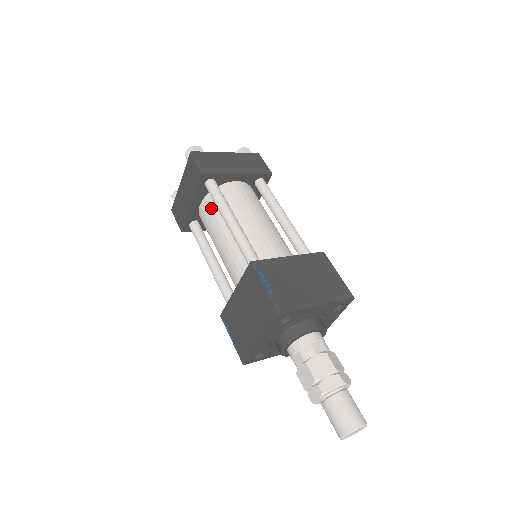
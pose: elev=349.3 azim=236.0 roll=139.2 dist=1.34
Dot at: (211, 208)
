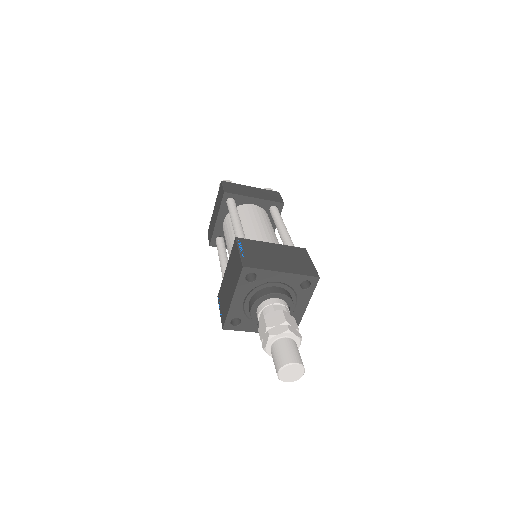
Dot at: (229, 220)
